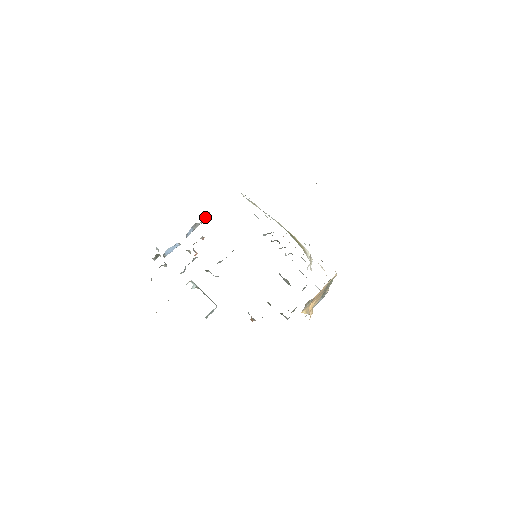
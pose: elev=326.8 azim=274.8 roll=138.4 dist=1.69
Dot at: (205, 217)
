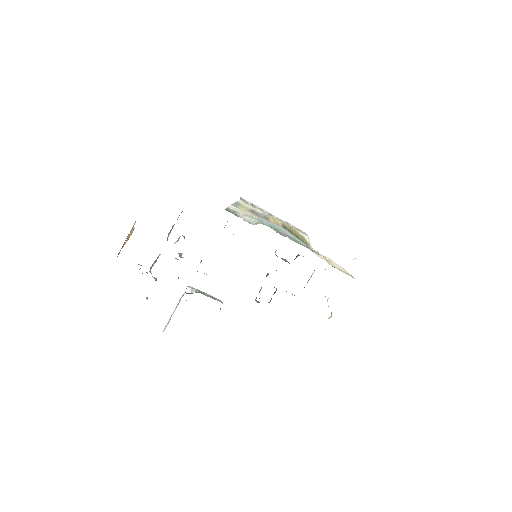
Dot at: (179, 215)
